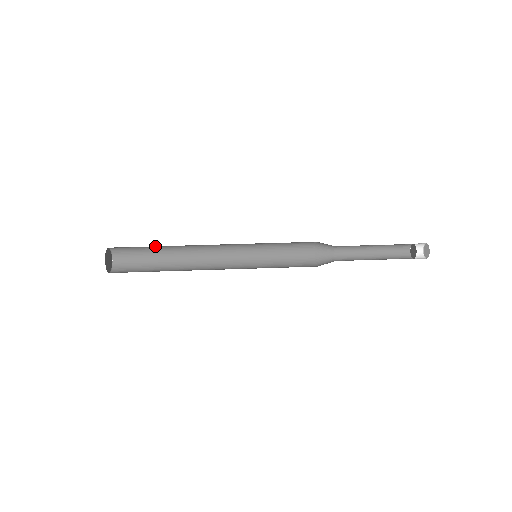
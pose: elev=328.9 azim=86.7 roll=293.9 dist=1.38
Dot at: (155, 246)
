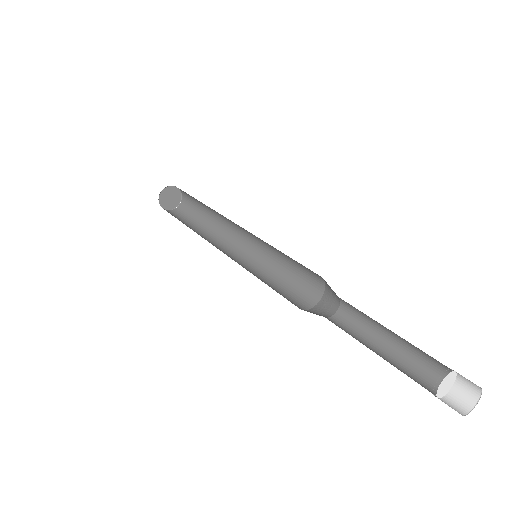
Dot at: (204, 207)
